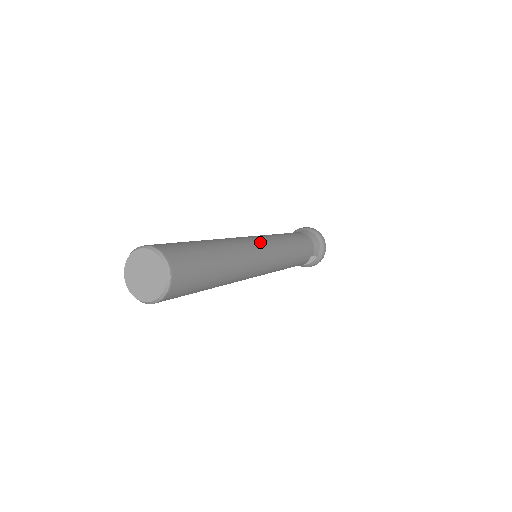
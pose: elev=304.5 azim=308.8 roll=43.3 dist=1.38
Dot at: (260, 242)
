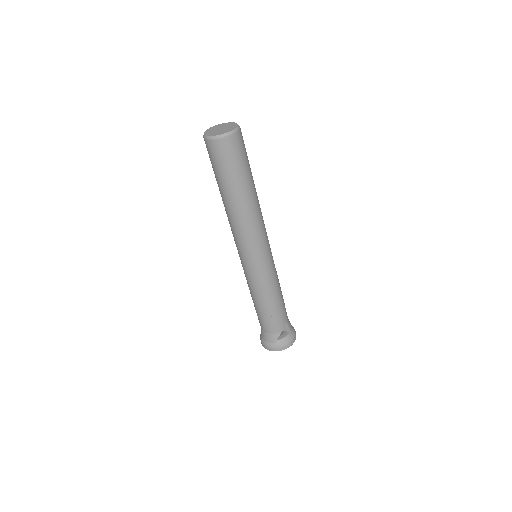
Dot at: occluded
